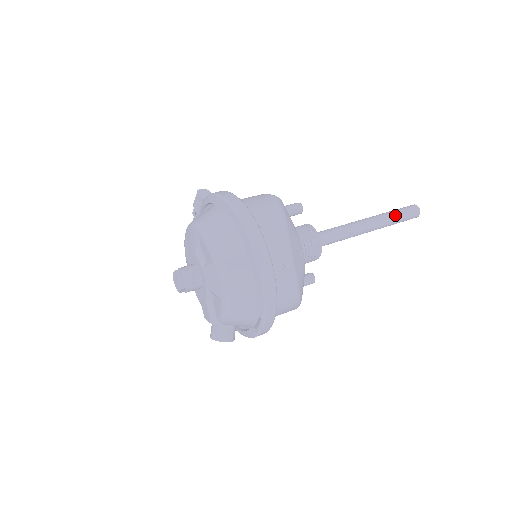
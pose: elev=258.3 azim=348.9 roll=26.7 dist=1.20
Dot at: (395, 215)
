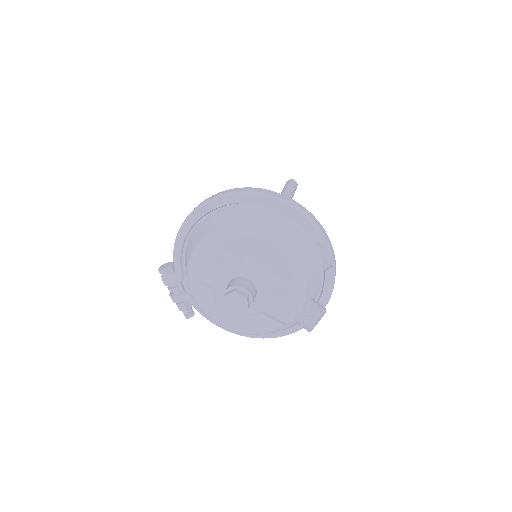
Dot at: (287, 188)
